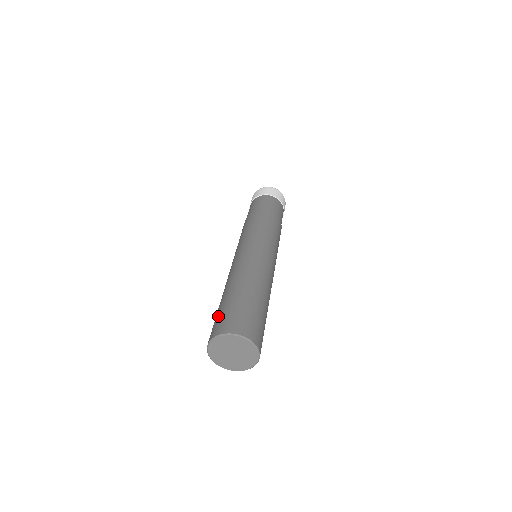
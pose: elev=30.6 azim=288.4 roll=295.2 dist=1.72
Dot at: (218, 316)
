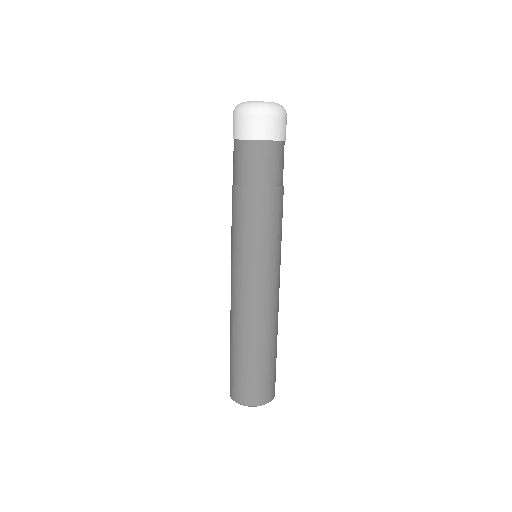
Dot at: (236, 378)
